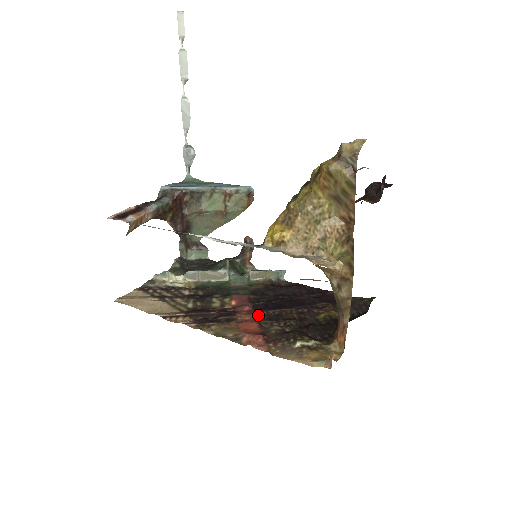
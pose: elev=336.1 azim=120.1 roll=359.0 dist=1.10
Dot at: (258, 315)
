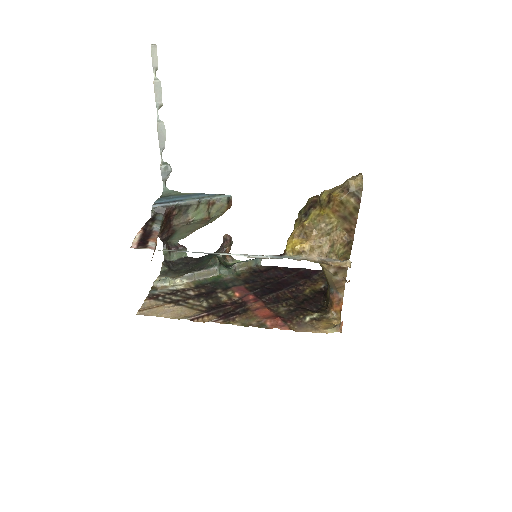
Dot at: (263, 301)
